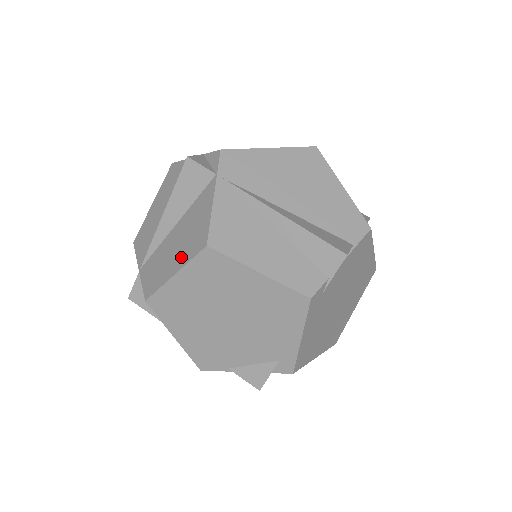
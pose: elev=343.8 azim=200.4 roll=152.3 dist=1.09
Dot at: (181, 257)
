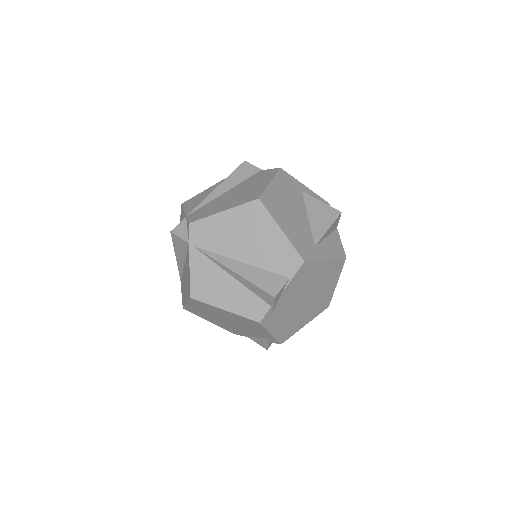
Dot at: (186, 294)
